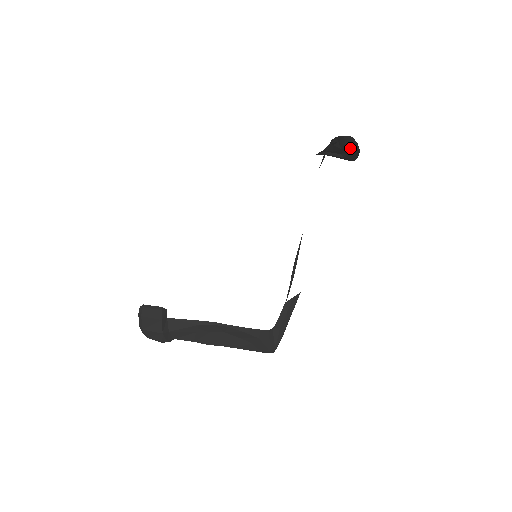
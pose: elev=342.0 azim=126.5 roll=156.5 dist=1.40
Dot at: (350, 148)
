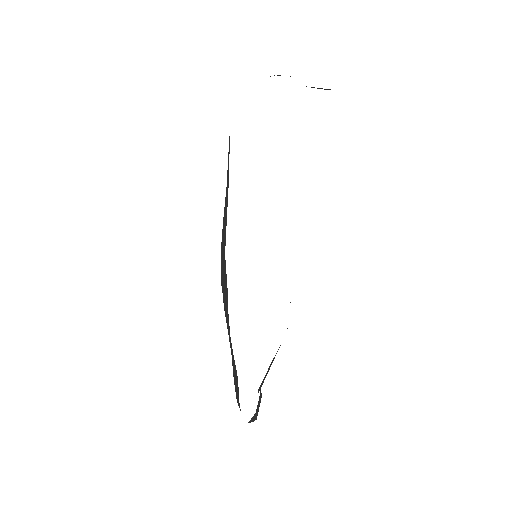
Dot at: occluded
